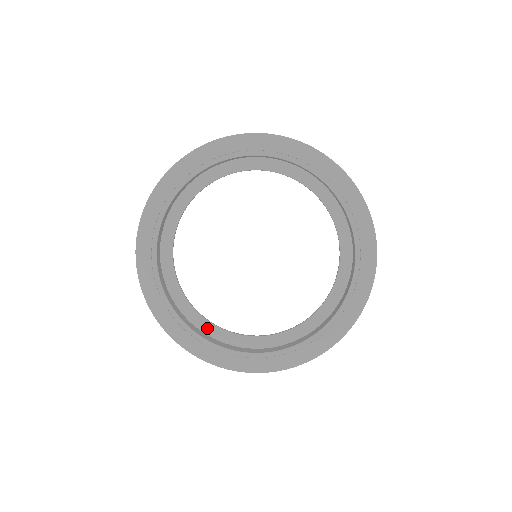
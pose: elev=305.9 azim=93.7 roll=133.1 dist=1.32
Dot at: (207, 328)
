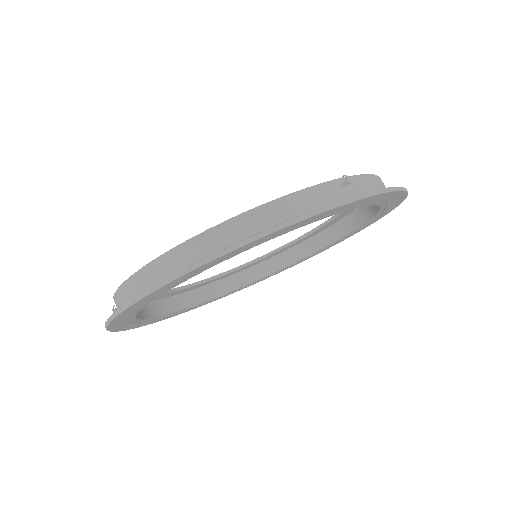
Dot at: (210, 282)
